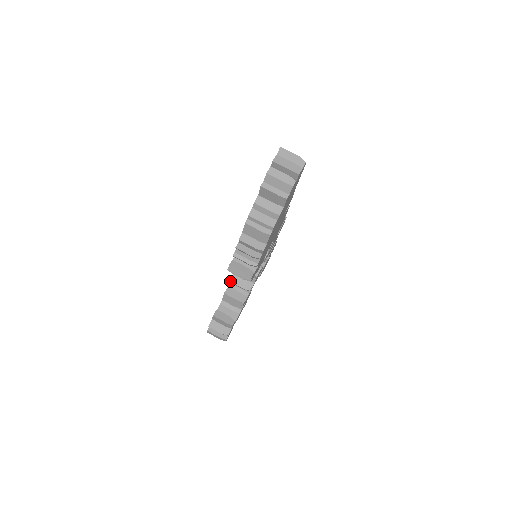
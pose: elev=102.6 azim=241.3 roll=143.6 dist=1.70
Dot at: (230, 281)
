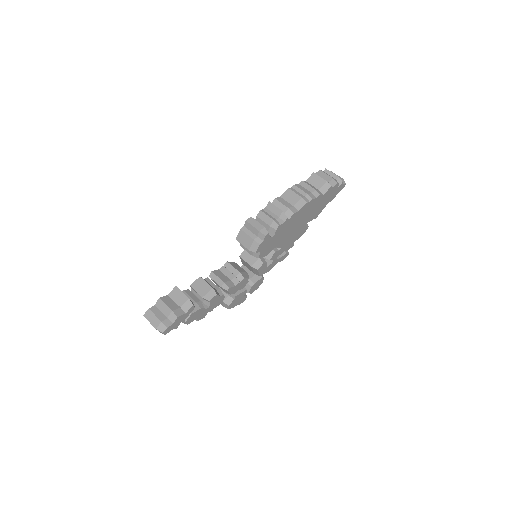
Dot at: (212, 271)
